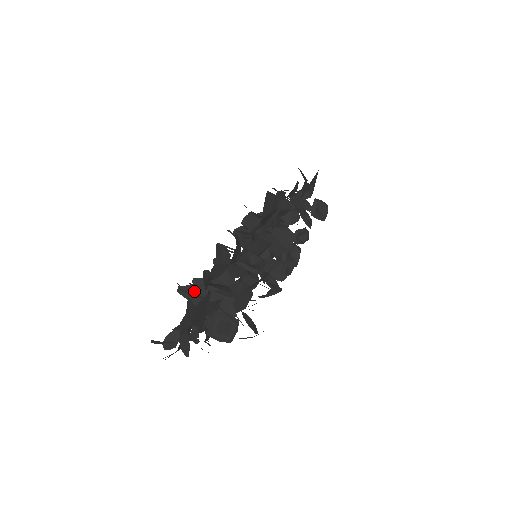
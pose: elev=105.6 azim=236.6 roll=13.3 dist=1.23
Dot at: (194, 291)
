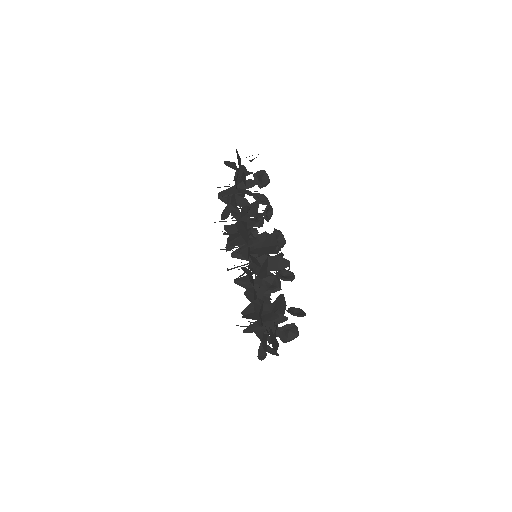
Dot at: (254, 327)
